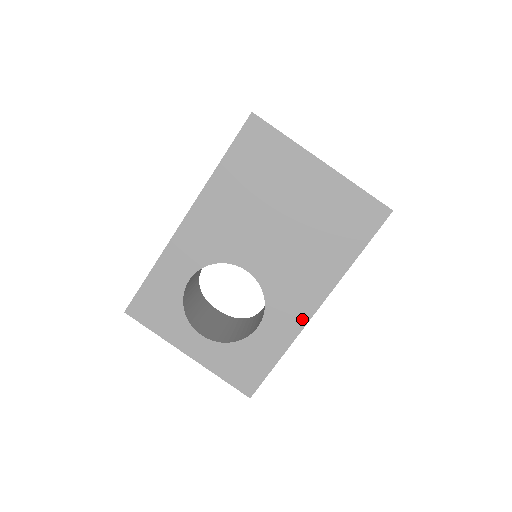
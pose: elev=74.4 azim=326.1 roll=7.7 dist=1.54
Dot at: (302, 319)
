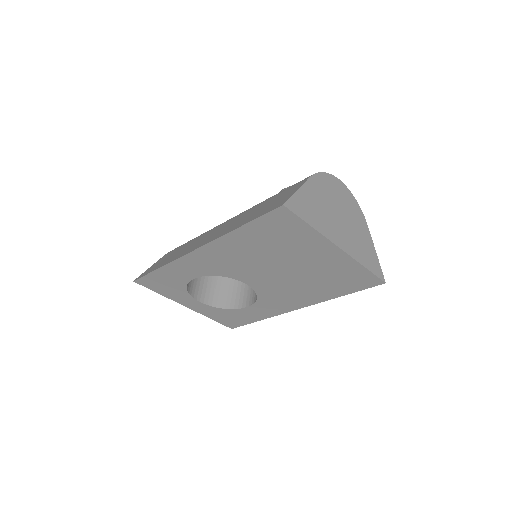
Dot at: (284, 310)
